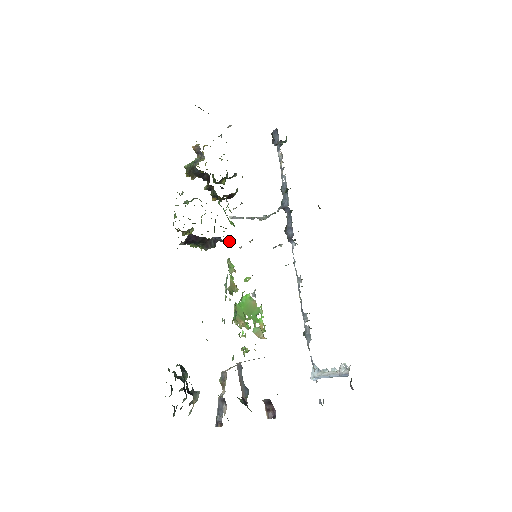
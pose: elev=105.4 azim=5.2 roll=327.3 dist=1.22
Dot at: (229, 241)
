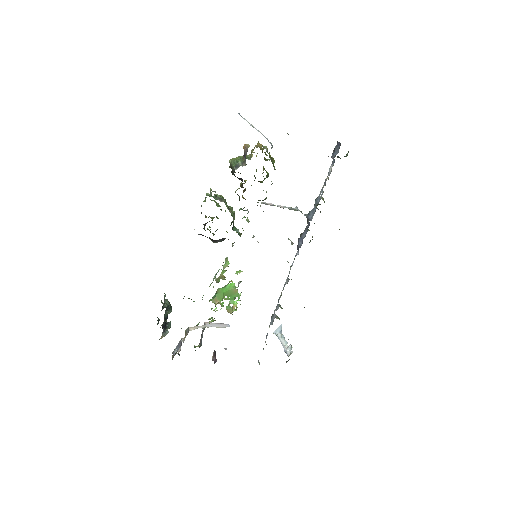
Dot at: occluded
